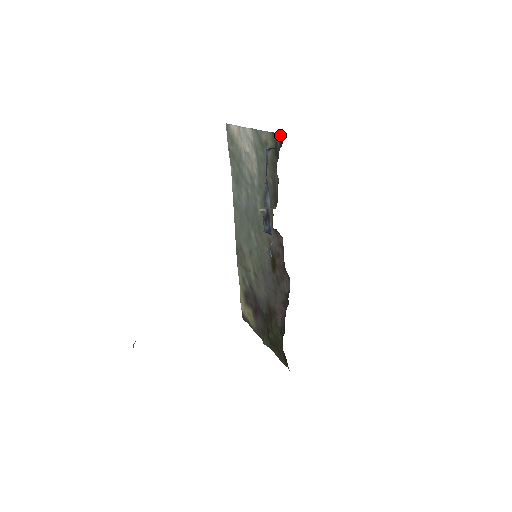
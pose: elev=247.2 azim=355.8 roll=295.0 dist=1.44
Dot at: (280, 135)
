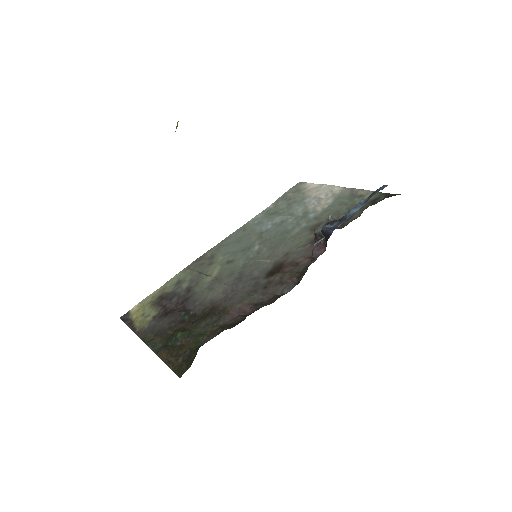
Dot at: (391, 194)
